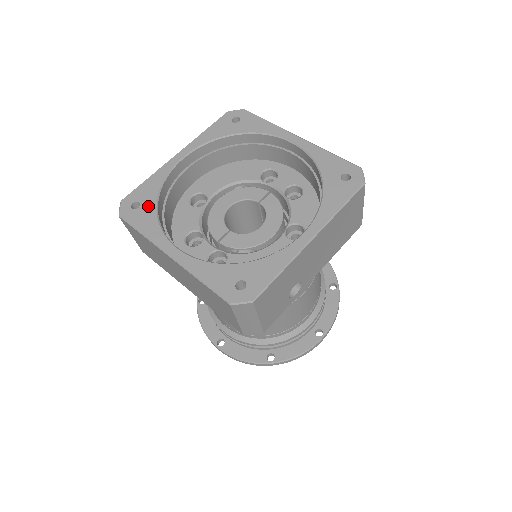
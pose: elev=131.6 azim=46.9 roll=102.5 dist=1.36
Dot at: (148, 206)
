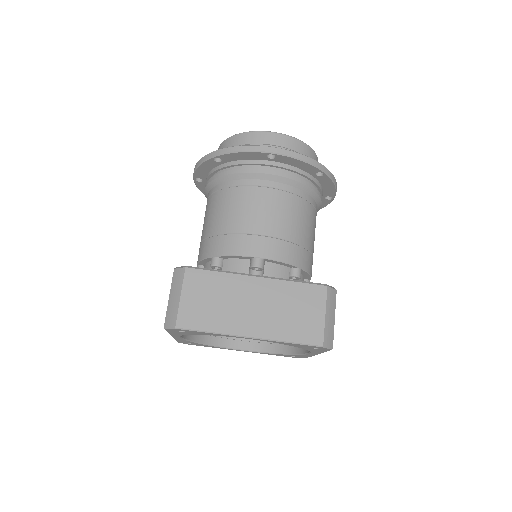
Dot at: occluded
